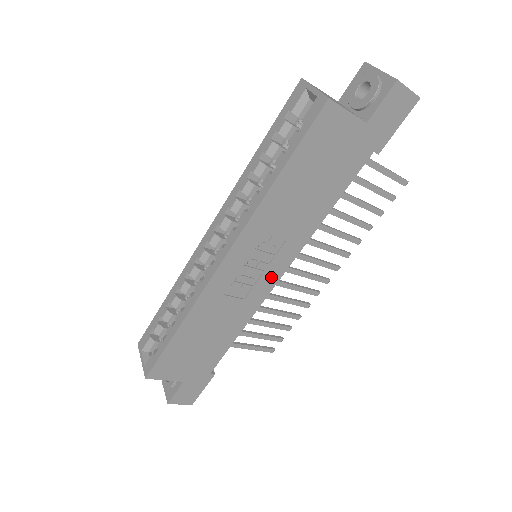
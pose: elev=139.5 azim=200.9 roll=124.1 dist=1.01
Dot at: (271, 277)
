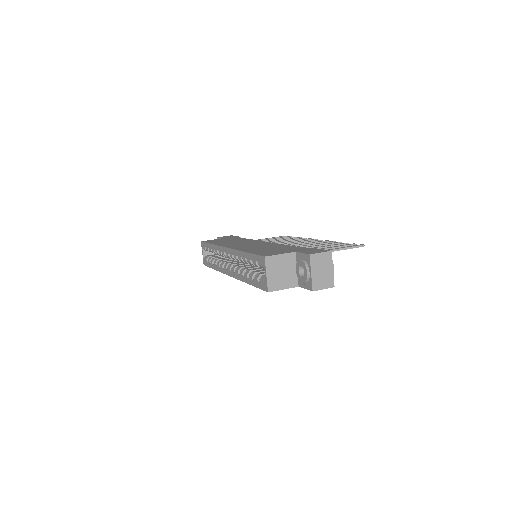
Dot at: occluded
